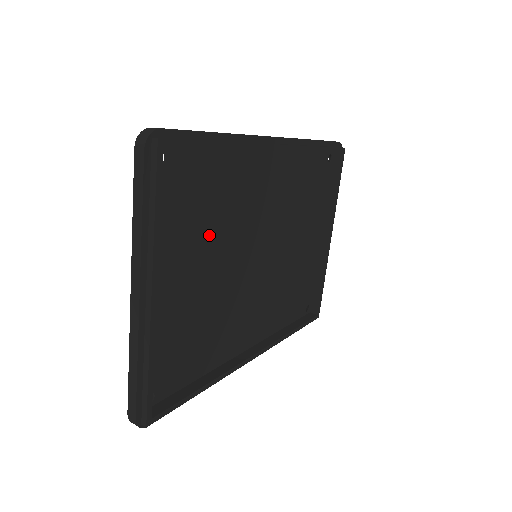
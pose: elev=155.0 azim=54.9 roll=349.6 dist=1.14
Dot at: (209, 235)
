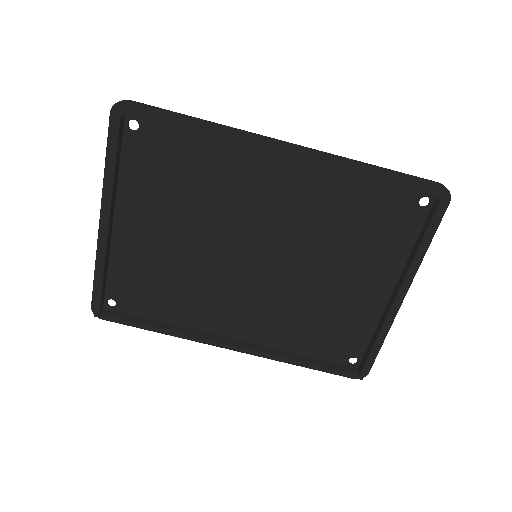
Dot at: (187, 207)
